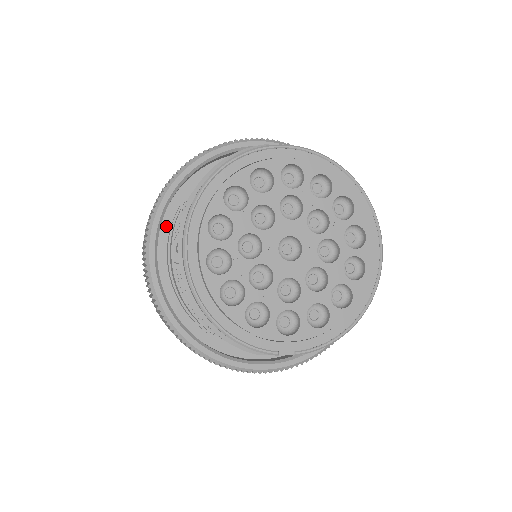
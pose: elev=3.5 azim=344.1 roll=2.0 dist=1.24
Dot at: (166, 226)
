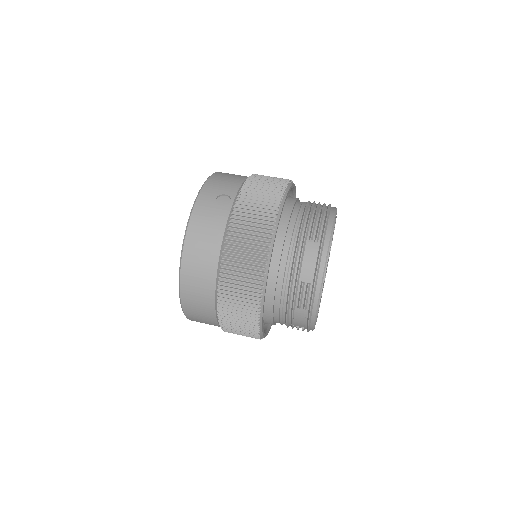
Dot at: occluded
